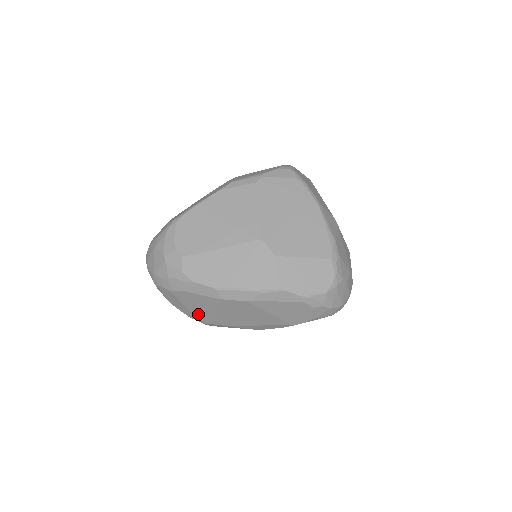
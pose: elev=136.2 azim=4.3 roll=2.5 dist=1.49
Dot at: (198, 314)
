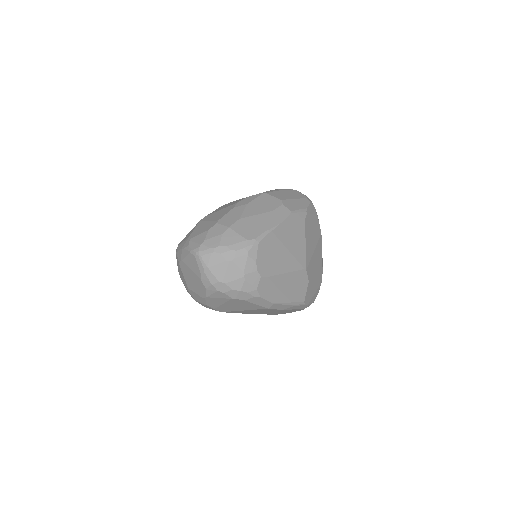
Dot at: (224, 308)
